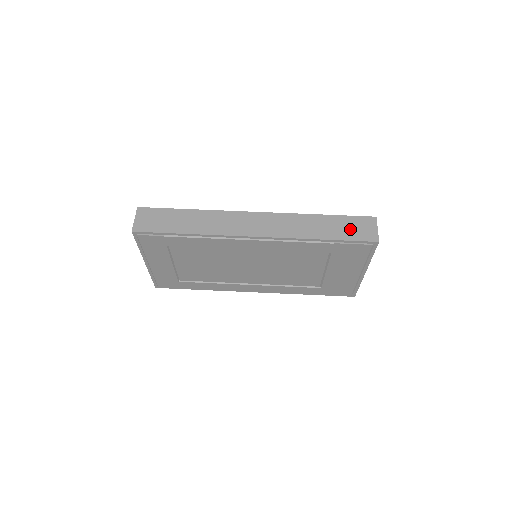
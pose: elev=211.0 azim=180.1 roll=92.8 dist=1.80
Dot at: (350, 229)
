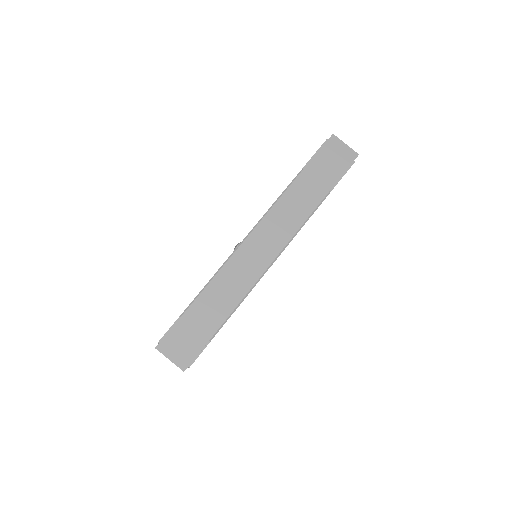
Dot at: (329, 167)
